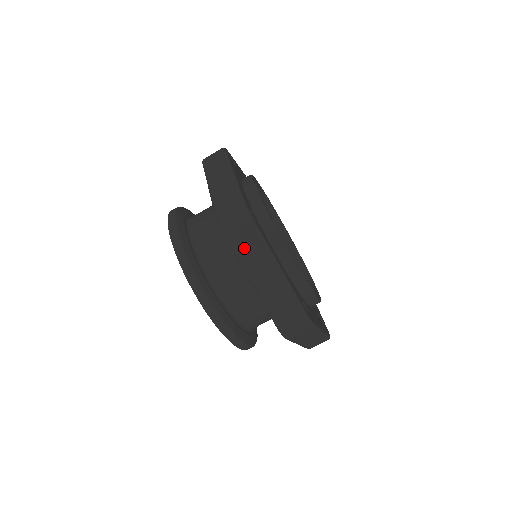
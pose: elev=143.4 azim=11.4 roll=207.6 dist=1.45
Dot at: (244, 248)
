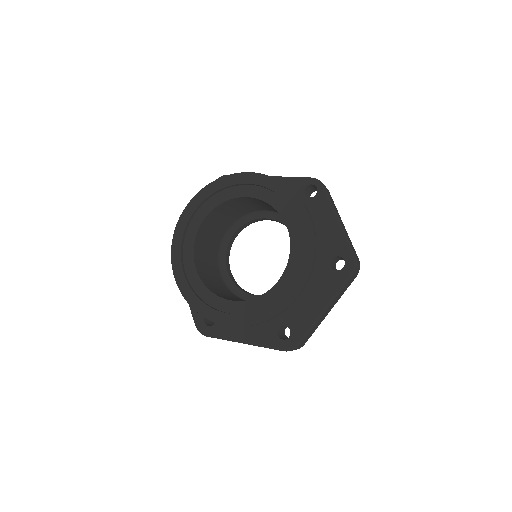
Dot at: (332, 201)
